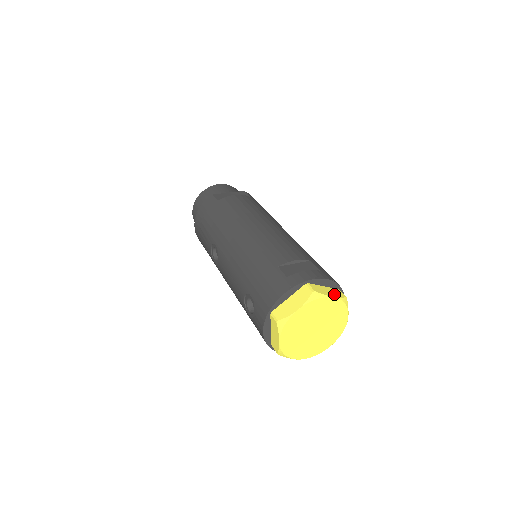
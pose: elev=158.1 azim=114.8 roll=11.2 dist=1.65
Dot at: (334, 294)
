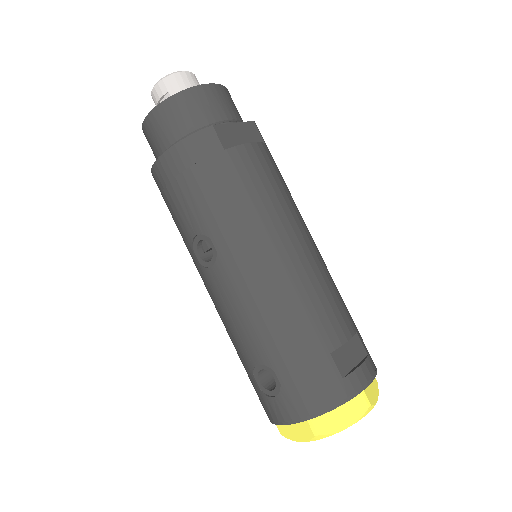
Dot at: (375, 390)
